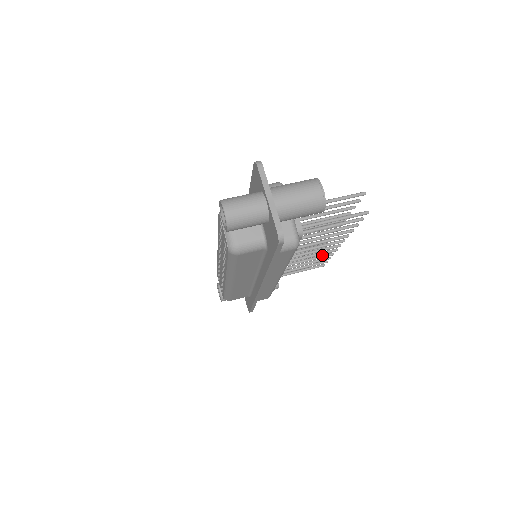
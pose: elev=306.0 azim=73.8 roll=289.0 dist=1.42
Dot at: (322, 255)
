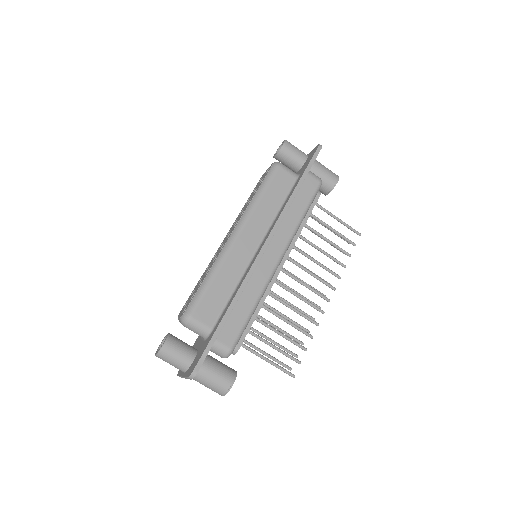
Dot at: occluded
